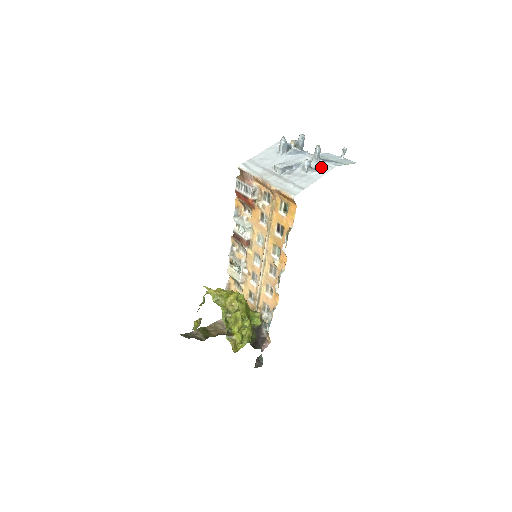
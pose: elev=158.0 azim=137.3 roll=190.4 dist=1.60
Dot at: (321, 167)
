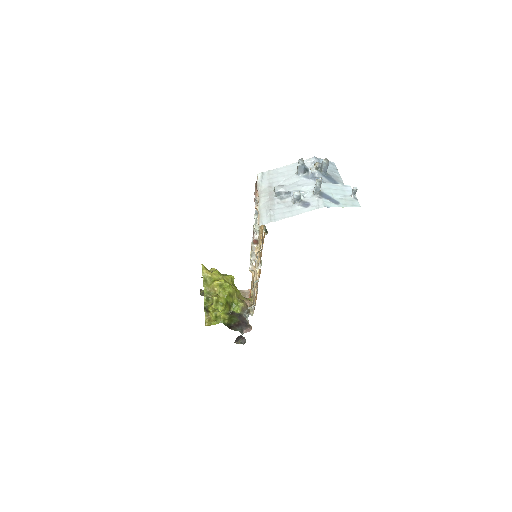
Dot at: (311, 203)
